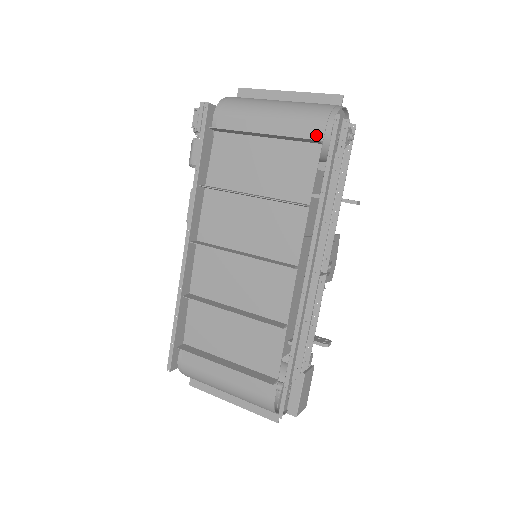
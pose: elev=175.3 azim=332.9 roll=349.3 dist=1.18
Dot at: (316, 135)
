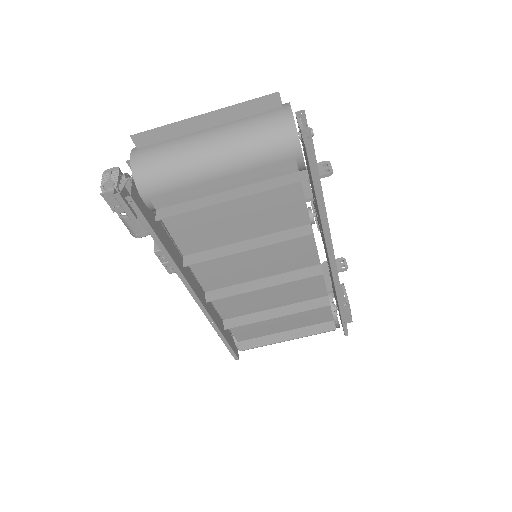
Dot at: (288, 169)
